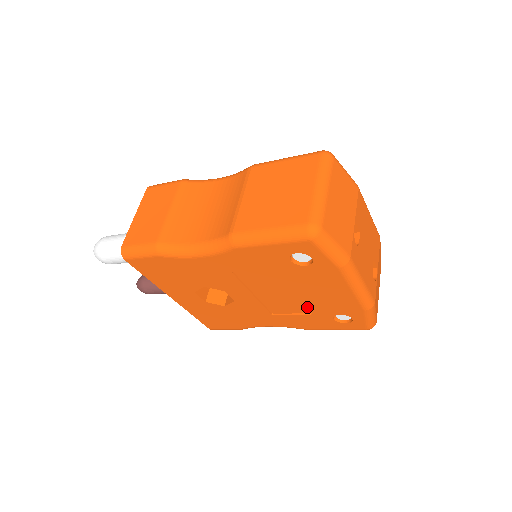
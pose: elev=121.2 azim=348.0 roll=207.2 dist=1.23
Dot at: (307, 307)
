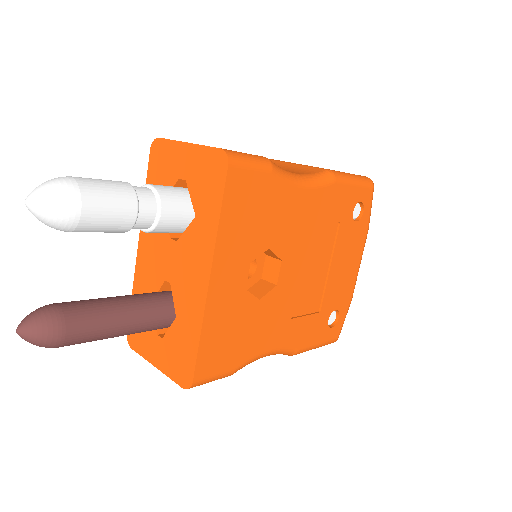
Dot at: (324, 296)
